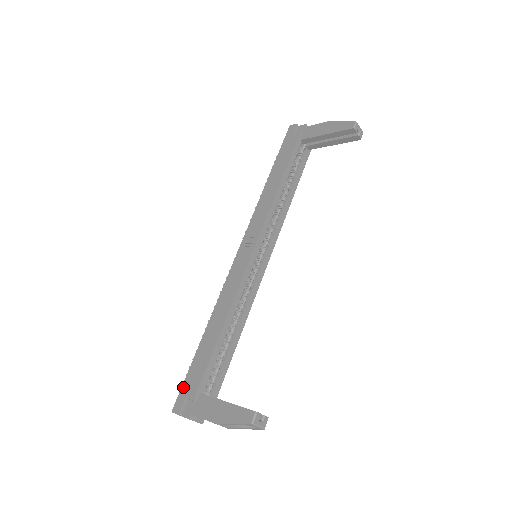
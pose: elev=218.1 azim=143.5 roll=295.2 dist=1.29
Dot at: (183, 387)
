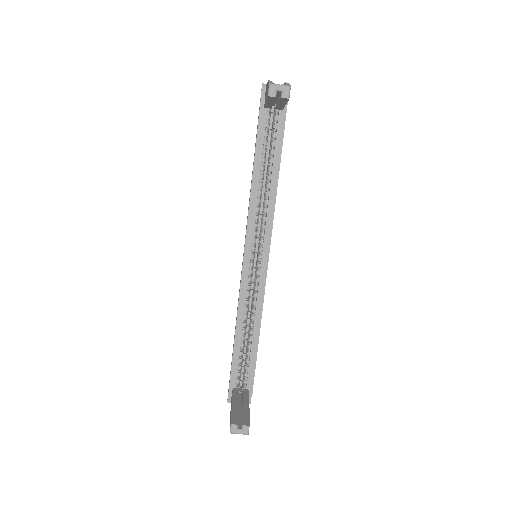
Dot at: (229, 380)
